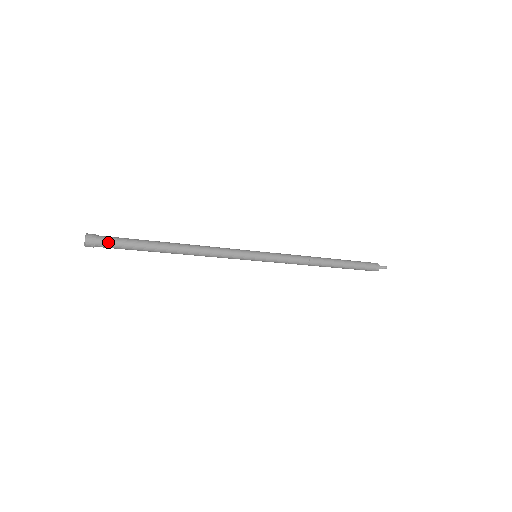
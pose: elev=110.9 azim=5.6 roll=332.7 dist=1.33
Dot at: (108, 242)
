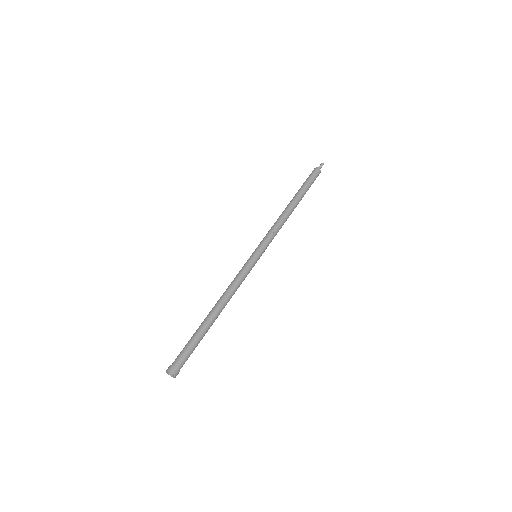
Dot at: (184, 360)
